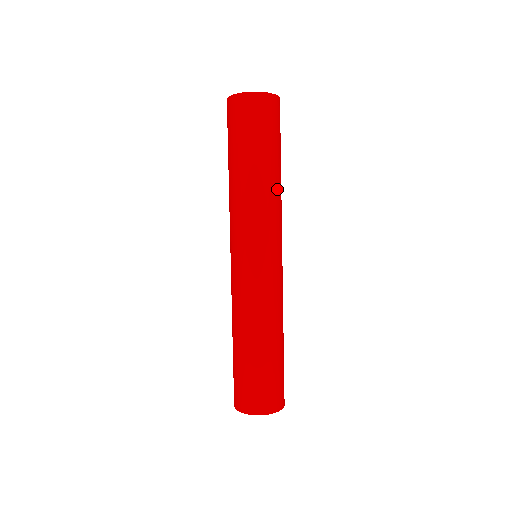
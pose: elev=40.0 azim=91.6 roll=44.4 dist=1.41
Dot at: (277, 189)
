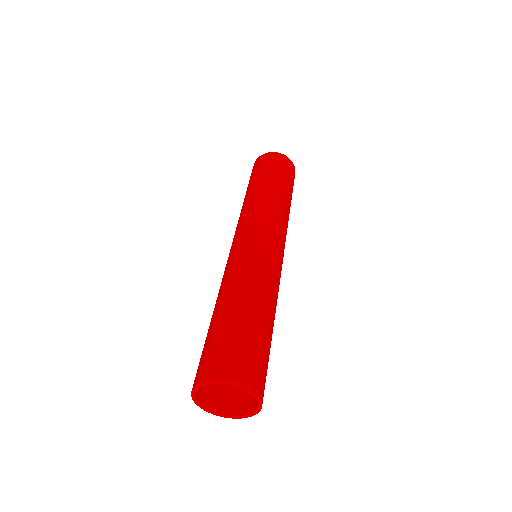
Dot at: (288, 213)
